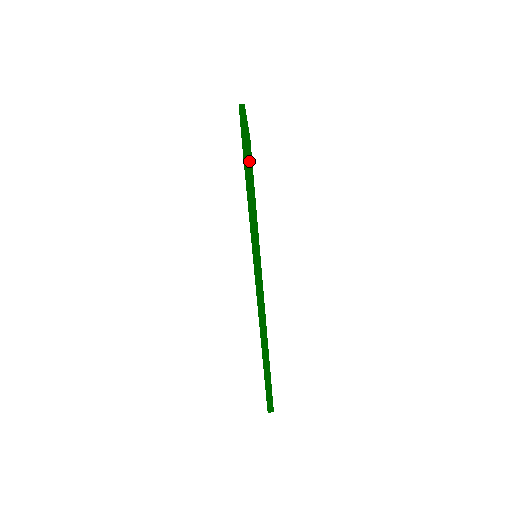
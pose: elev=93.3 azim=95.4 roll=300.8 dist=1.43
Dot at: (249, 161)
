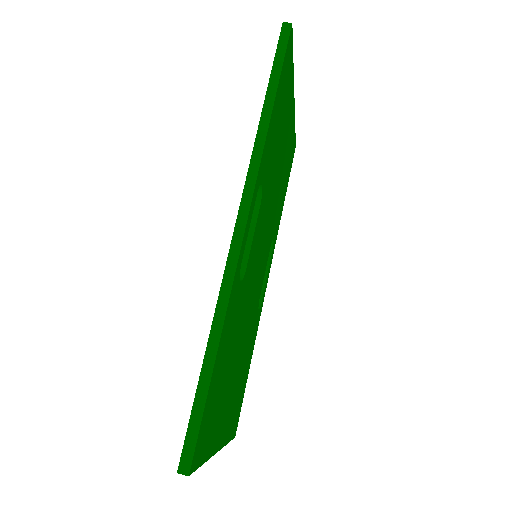
Dot at: (284, 44)
